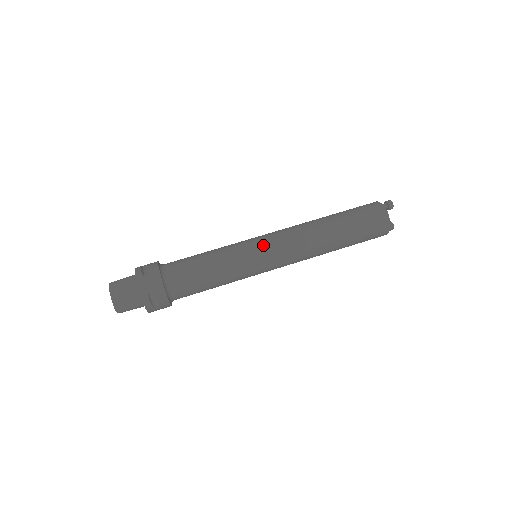
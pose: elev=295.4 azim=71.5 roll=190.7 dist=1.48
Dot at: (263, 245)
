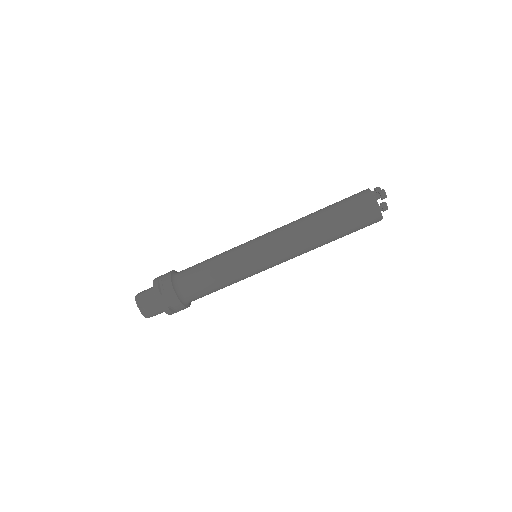
Dot at: (260, 255)
